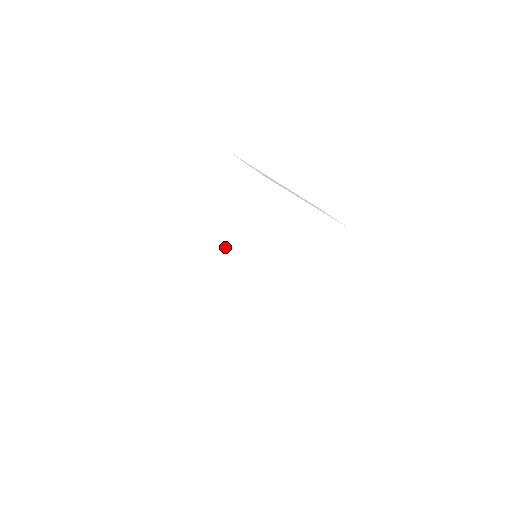
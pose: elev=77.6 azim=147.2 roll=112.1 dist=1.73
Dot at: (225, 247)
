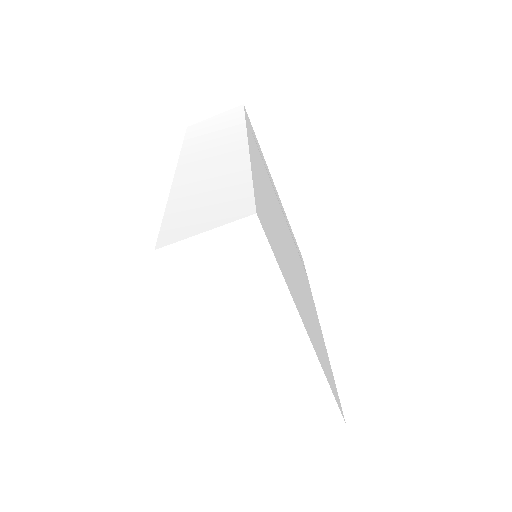
Dot at: occluded
